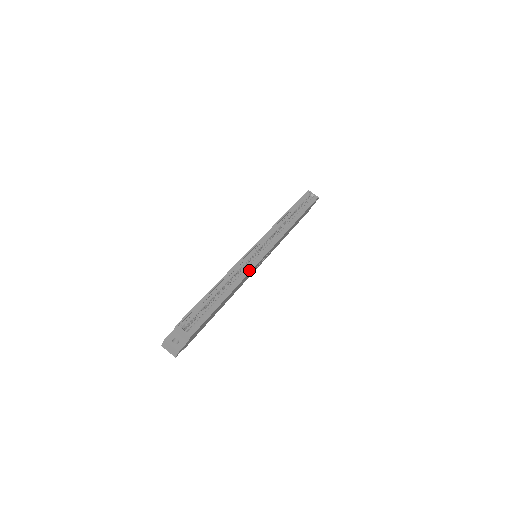
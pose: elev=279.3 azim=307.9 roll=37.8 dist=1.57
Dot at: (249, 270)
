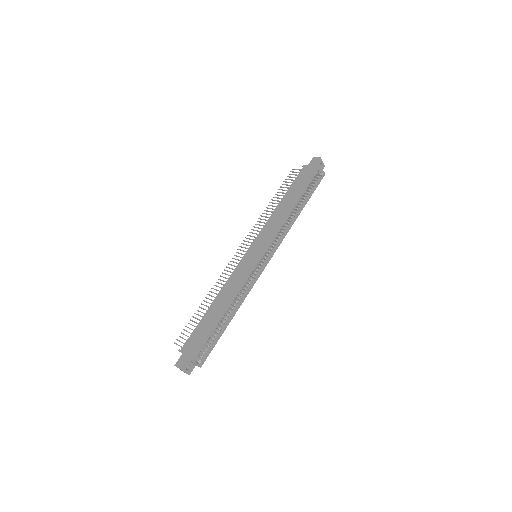
Dot at: (251, 288)
